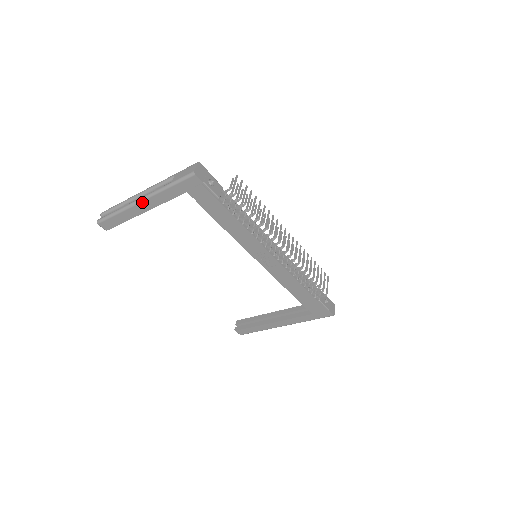
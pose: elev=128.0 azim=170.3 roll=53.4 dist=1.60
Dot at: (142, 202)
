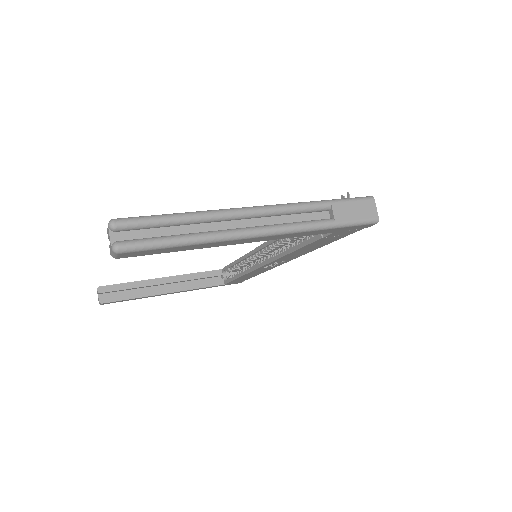
Dot at: (261, 237)
